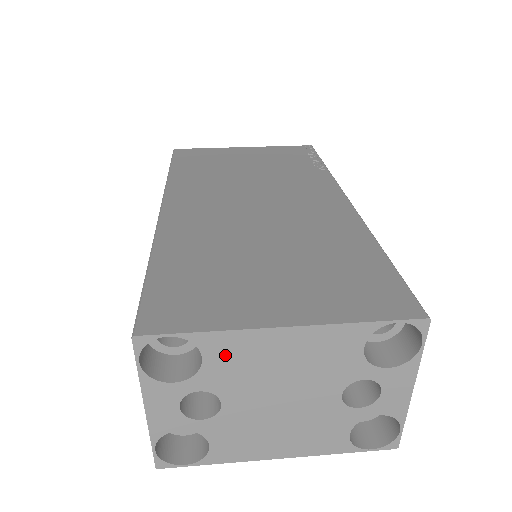
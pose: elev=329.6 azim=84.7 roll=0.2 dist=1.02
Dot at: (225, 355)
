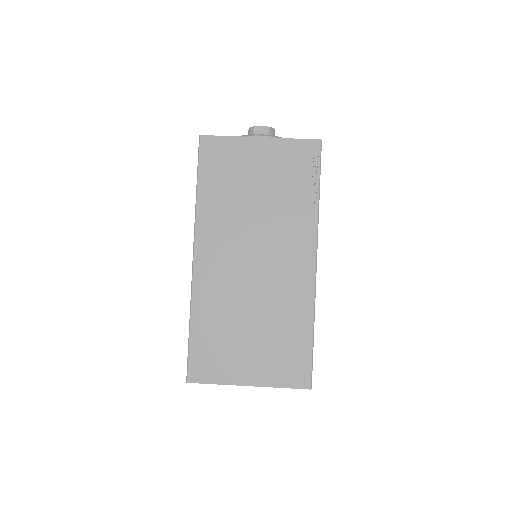
Dot at: occluded
